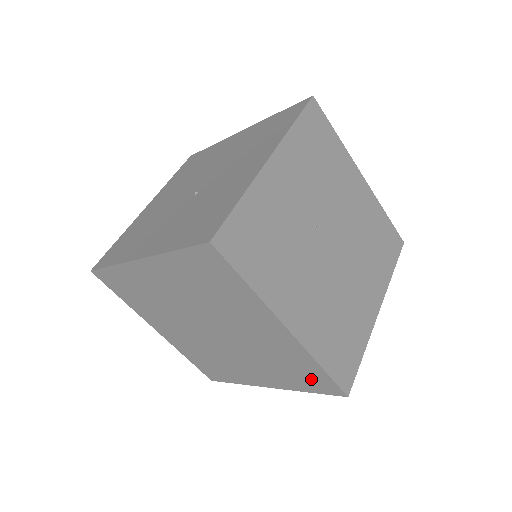
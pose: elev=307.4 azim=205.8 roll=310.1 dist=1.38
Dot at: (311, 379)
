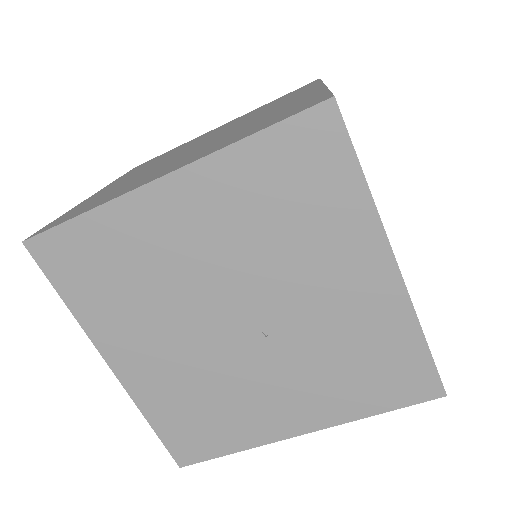
Dot at: occluded
